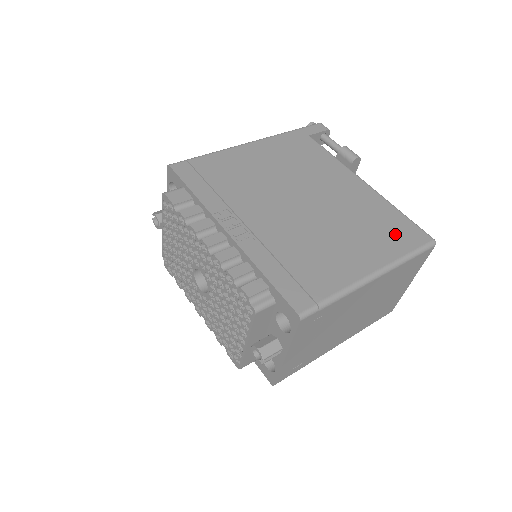
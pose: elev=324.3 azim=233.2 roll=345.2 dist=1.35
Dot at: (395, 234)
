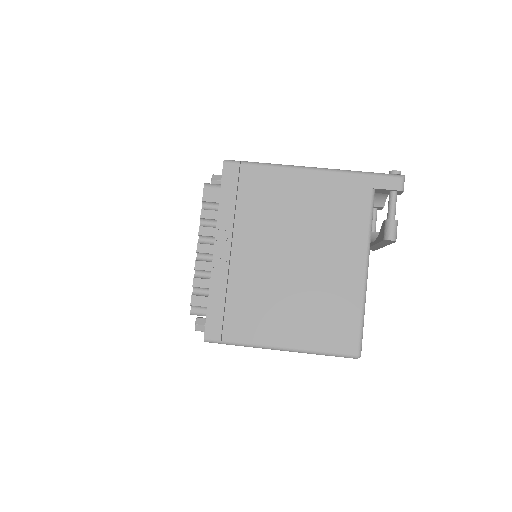
Dot at: (332, 331)
